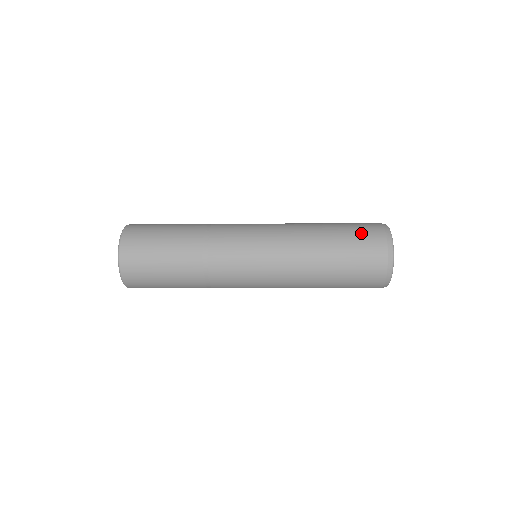
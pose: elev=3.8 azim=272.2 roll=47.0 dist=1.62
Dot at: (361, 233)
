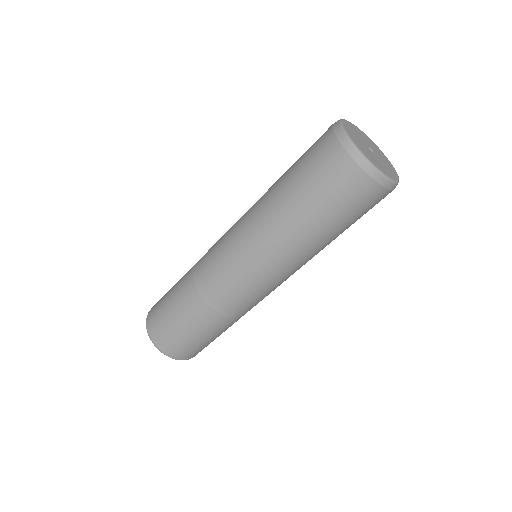
Dot at: (309, 150)
